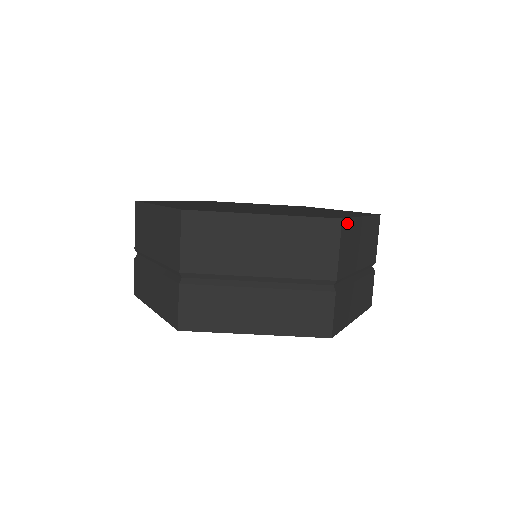
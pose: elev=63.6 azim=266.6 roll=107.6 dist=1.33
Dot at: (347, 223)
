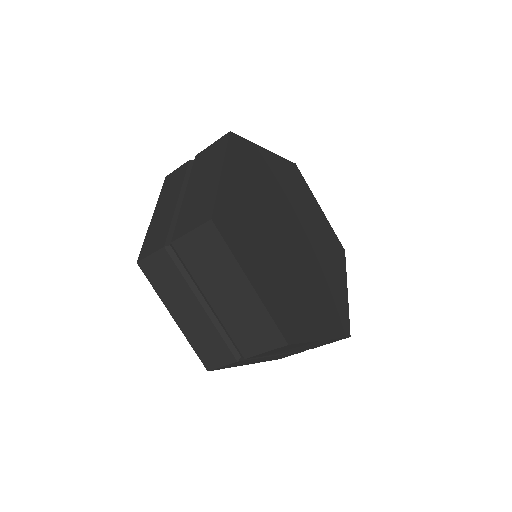
Dot at: occluded
